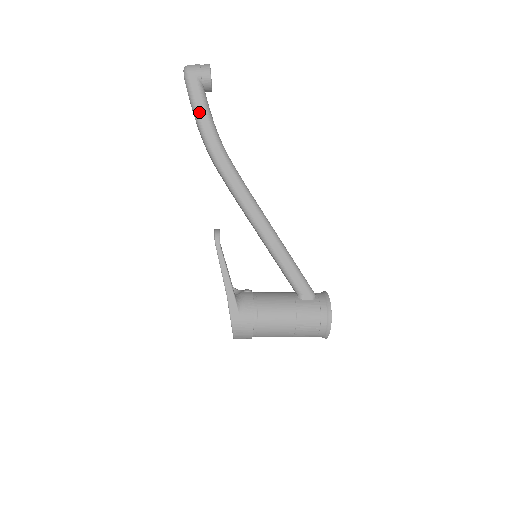
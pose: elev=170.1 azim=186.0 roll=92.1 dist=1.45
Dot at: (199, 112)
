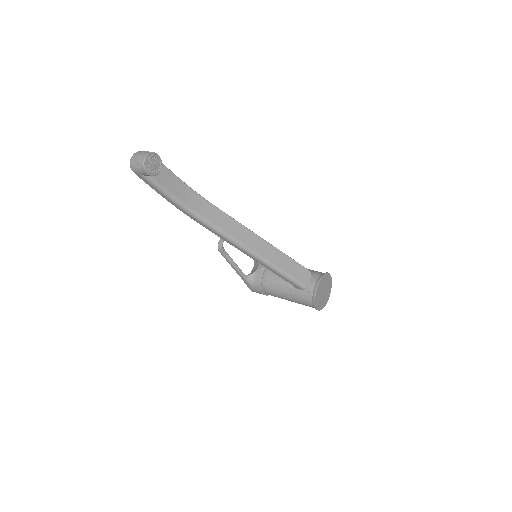
Dot at: (158, 193)
